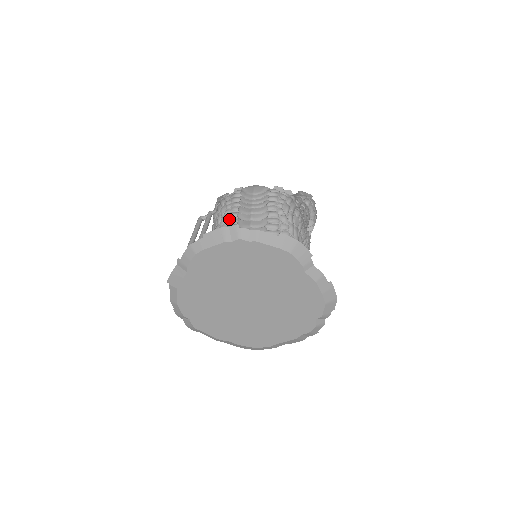
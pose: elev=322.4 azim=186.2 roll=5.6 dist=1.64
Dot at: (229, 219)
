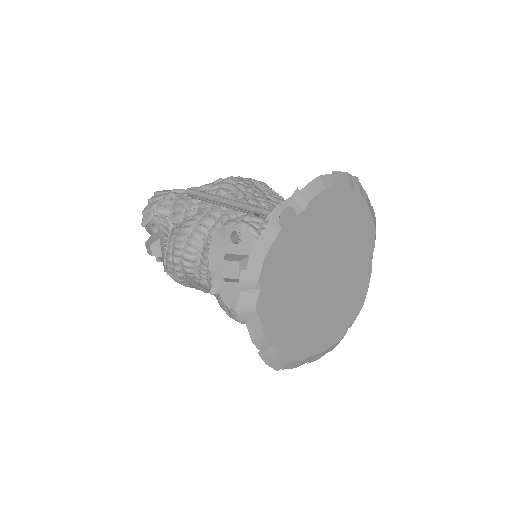
Dot at: (258, 195)
